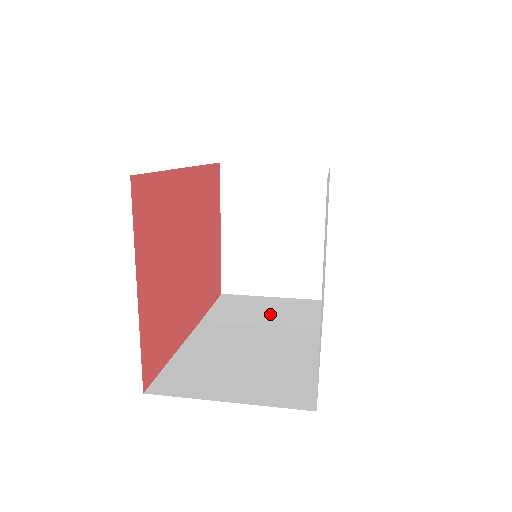
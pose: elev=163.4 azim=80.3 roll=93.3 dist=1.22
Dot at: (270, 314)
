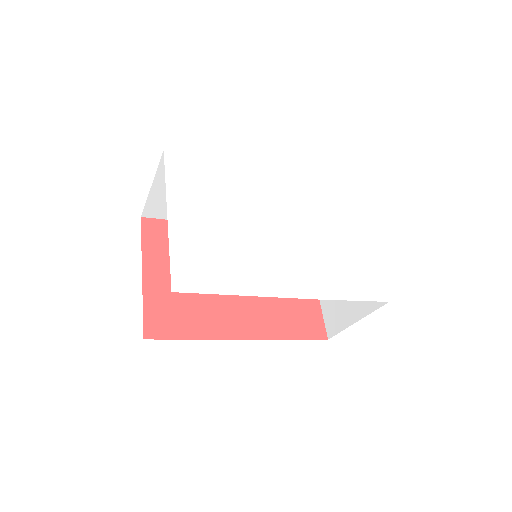
Dot at: occluded
